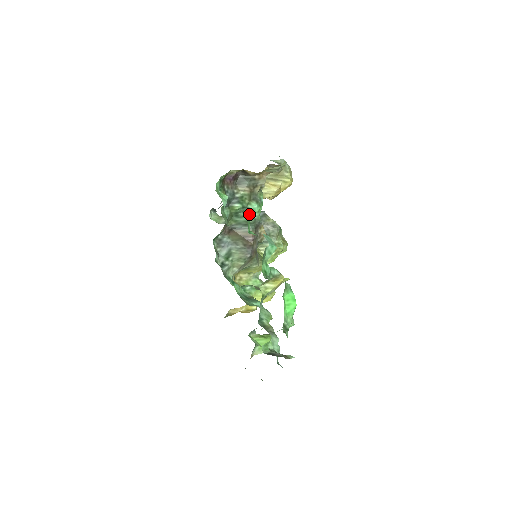
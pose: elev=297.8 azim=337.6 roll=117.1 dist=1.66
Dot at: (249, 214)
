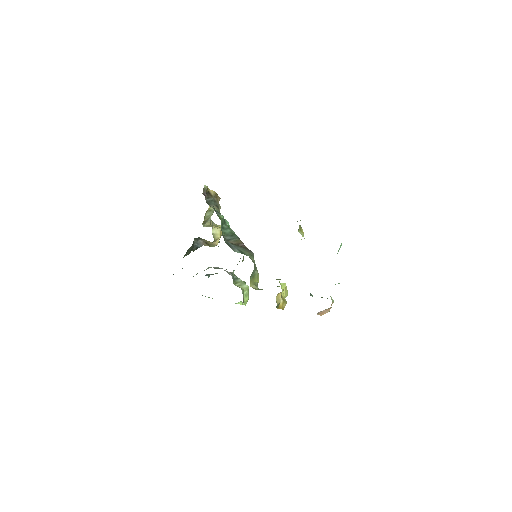
Dot at: occluded
